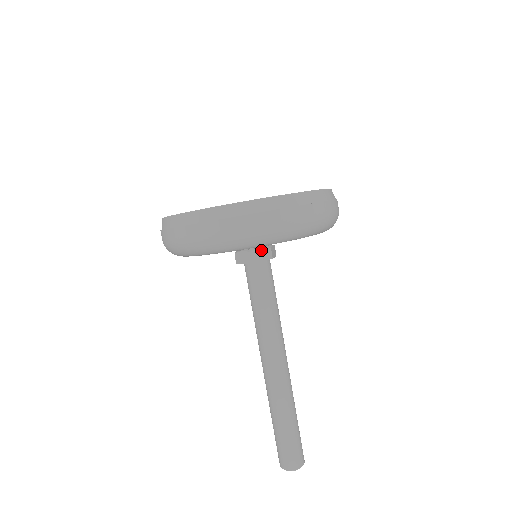
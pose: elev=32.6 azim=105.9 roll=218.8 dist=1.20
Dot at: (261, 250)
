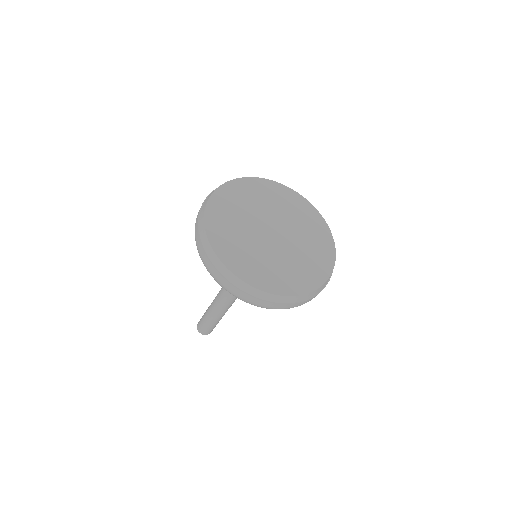
Dot at: occluded
